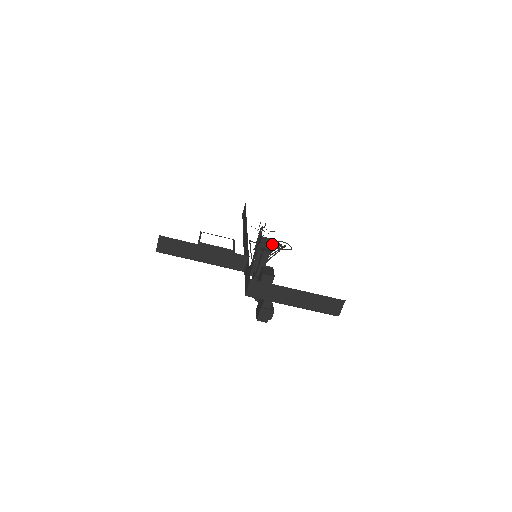
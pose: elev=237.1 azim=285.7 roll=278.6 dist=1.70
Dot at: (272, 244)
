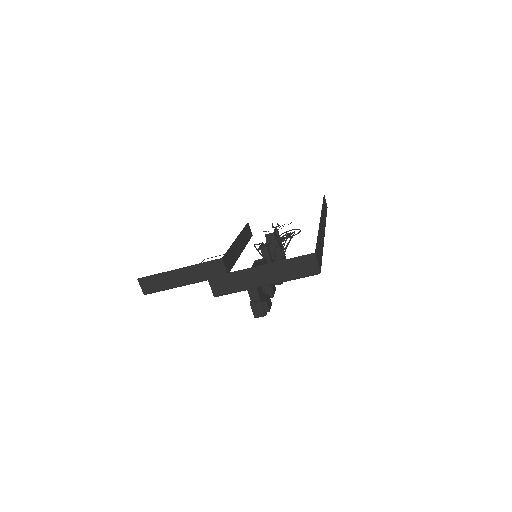
Dot at: (278, 237)
